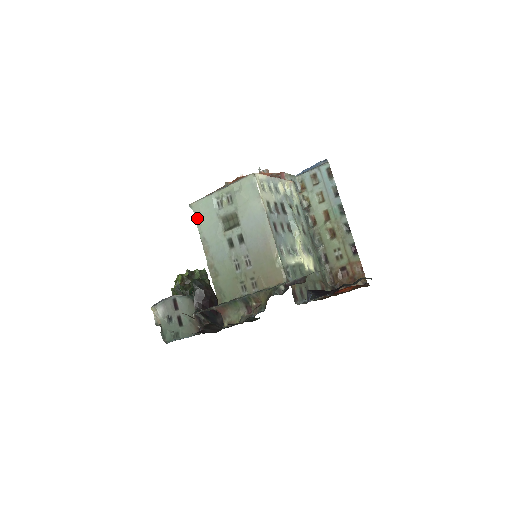
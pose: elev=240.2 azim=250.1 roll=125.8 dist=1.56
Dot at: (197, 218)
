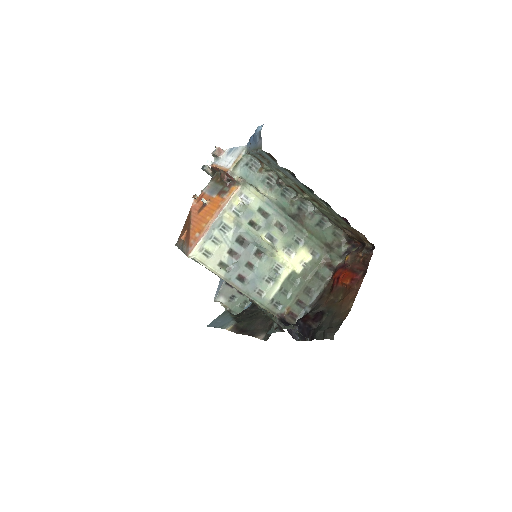
Dot at: occluded
